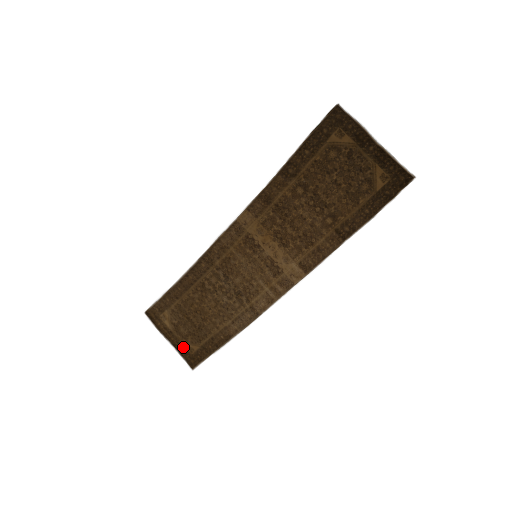
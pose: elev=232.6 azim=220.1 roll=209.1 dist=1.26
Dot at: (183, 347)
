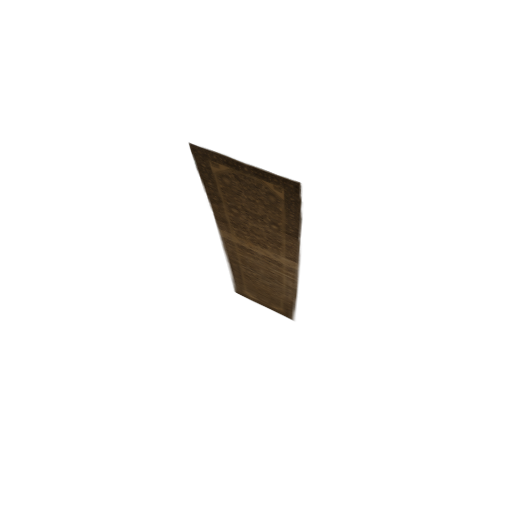
Dot at: (274, 309)
